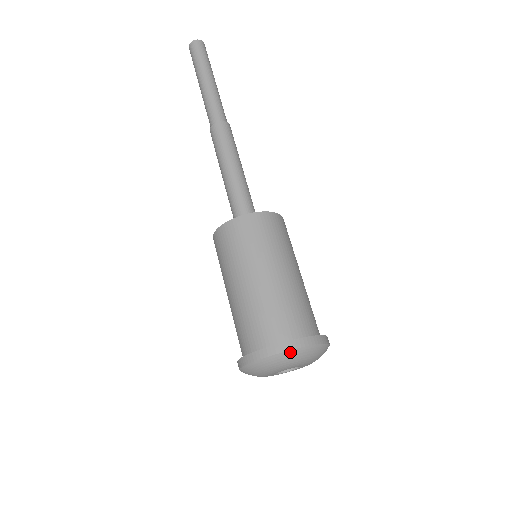
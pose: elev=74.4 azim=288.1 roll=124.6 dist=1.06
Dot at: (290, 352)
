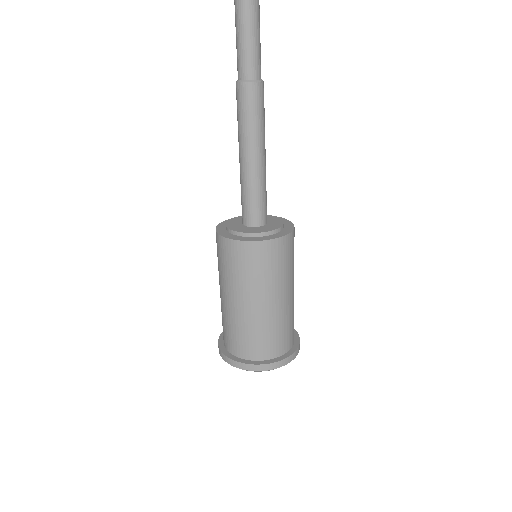
Dot at: (269, 370)
